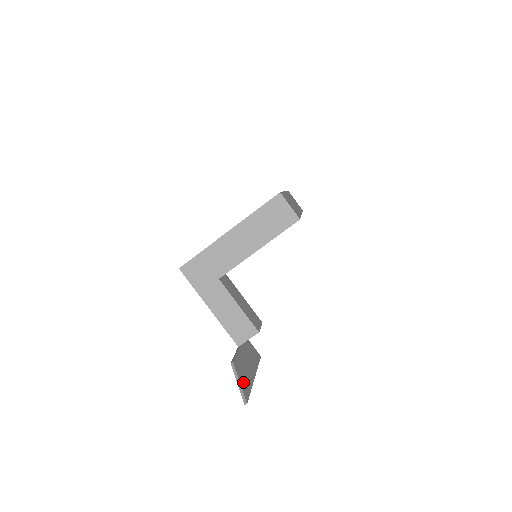
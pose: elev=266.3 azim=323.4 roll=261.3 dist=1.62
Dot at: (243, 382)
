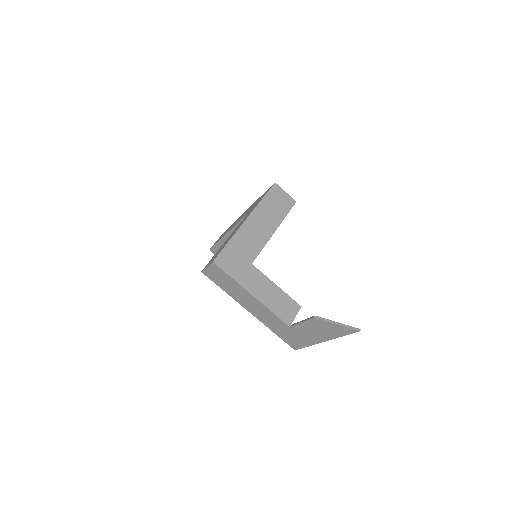
Dot at: (336, 326)
